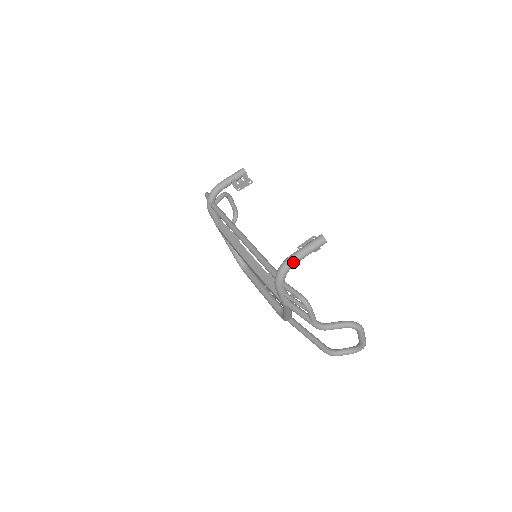
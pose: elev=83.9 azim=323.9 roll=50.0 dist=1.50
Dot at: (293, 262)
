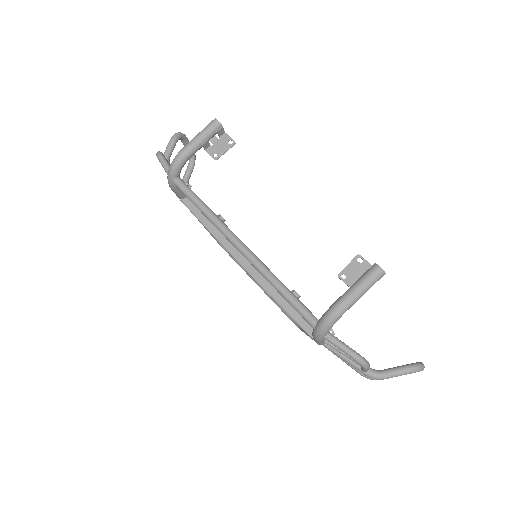
Dot at: (343, 313)
